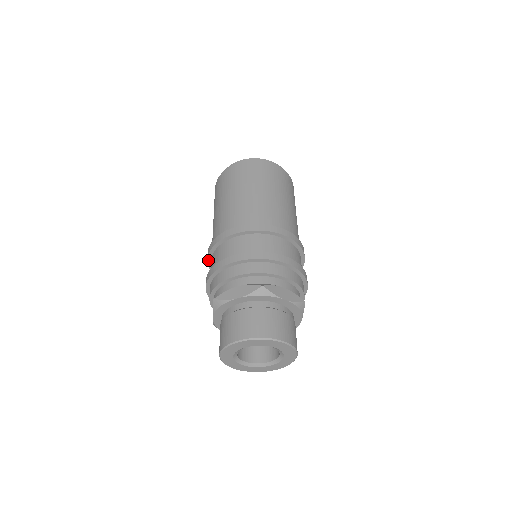
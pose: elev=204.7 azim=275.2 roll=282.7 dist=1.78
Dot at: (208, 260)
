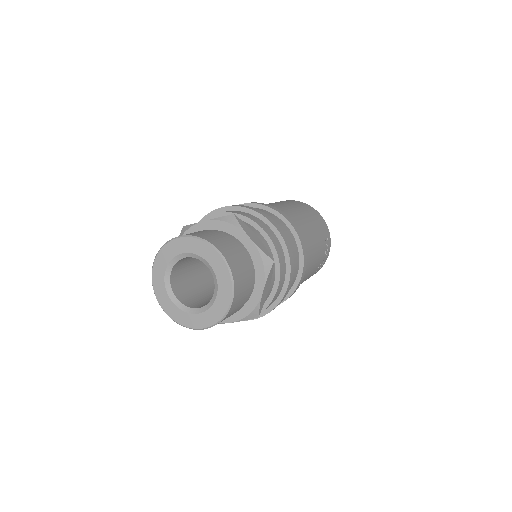
Dot at: occluded
